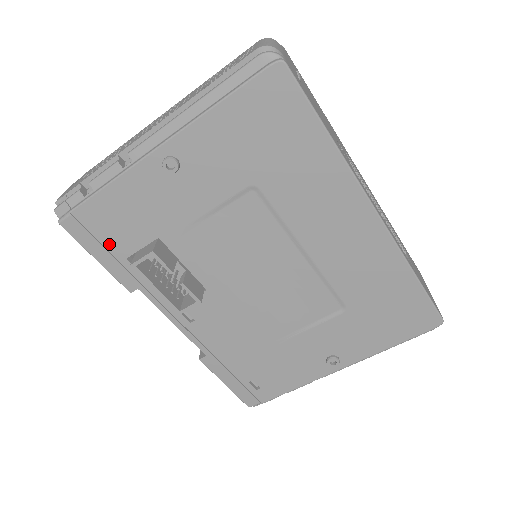
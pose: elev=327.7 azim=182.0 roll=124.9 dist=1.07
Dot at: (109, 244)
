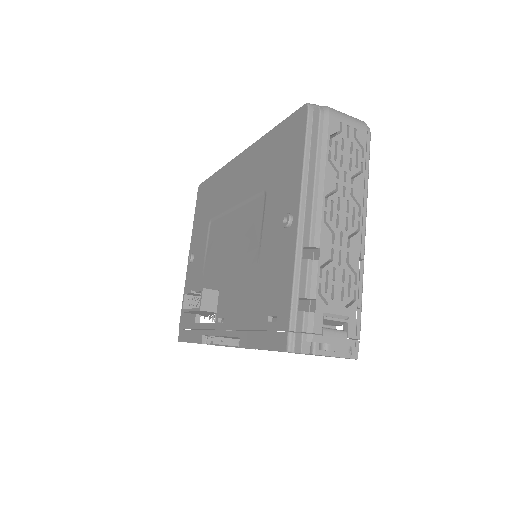
Dot at: (189, 325)
